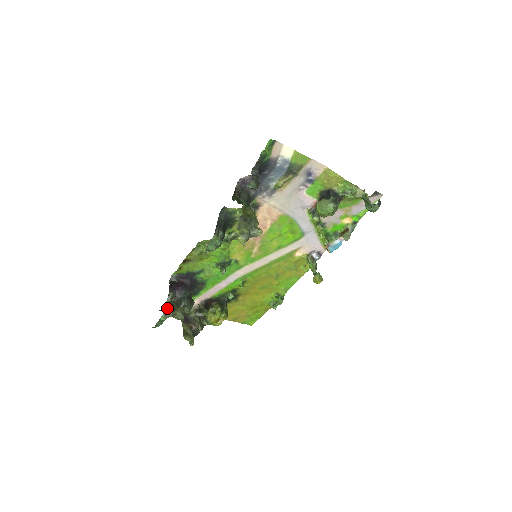
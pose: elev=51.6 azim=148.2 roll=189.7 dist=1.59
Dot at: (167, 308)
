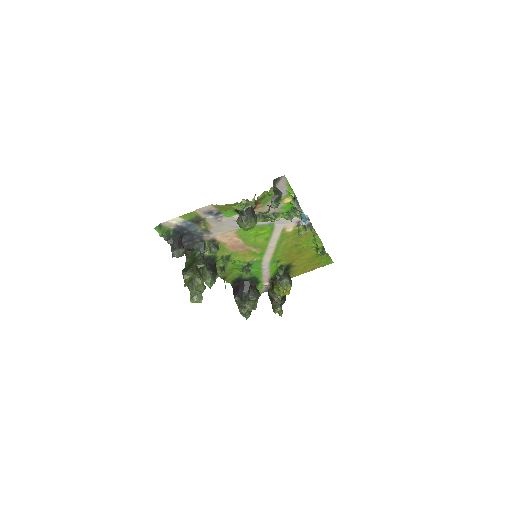
Dot at: occluded
